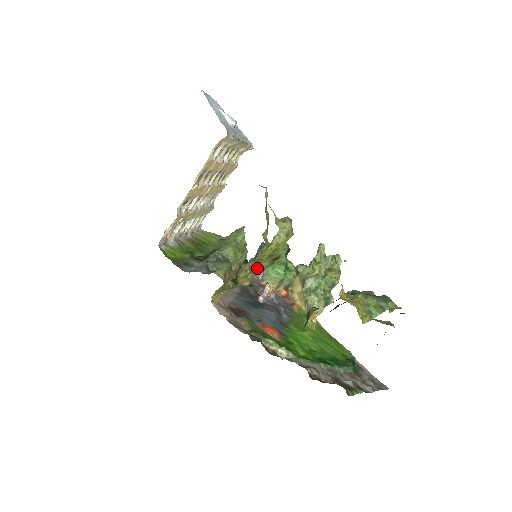
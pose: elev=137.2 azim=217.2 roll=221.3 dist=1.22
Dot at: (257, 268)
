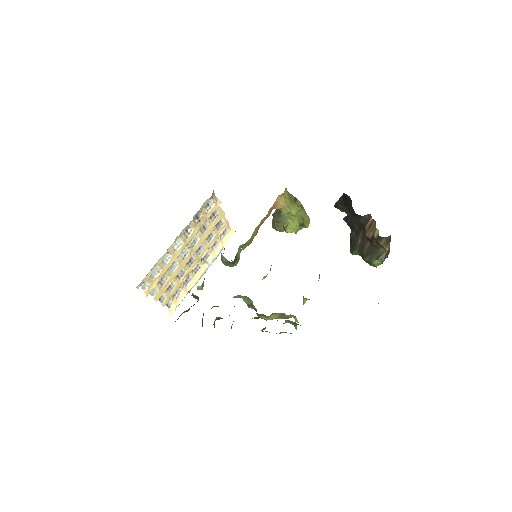
Dot at: (297, 215)
